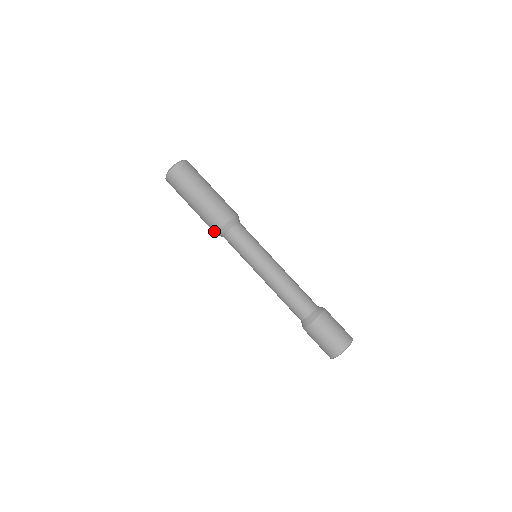
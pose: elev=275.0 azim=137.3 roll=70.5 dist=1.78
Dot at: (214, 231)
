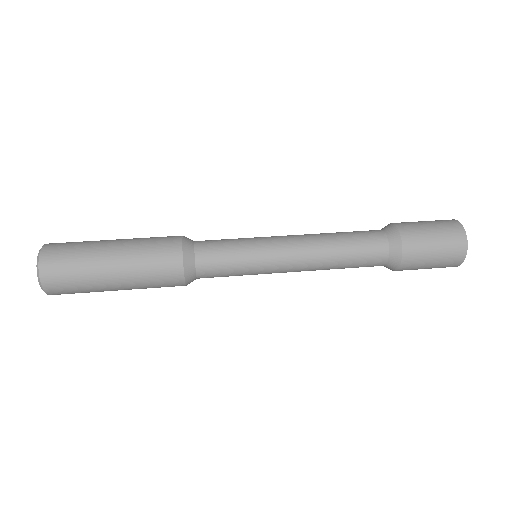
Dot at: (177, 279)
